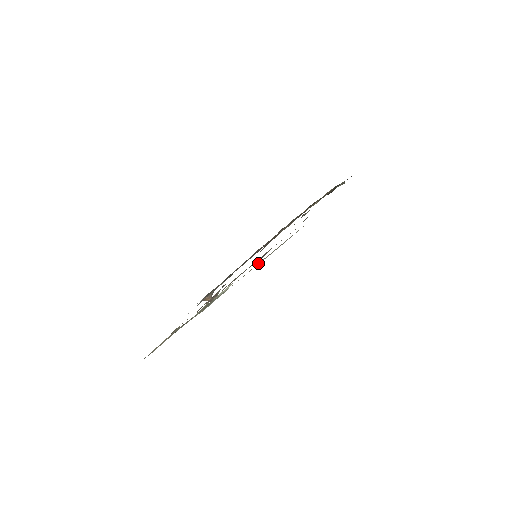
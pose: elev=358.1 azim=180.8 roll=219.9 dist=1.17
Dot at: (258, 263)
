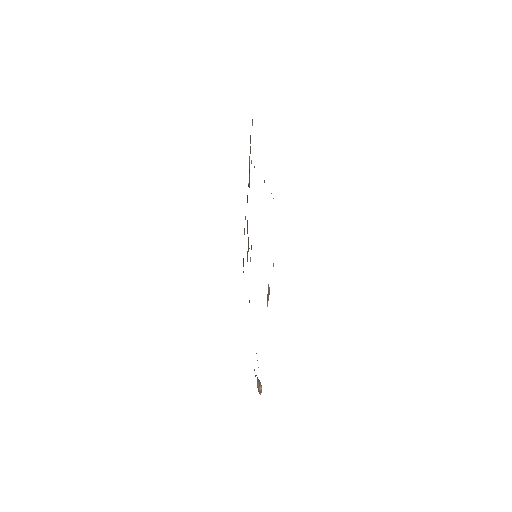
Dot at: occluded
